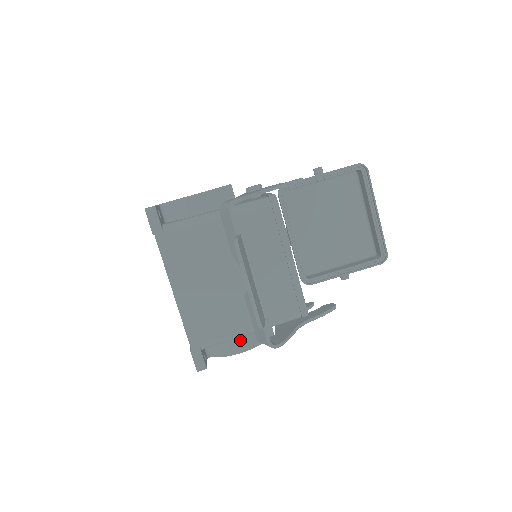
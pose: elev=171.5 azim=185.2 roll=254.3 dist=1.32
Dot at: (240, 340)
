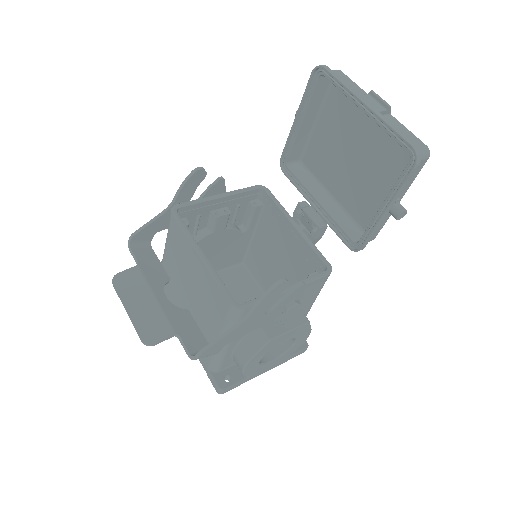
Dot at: (238, 354)
